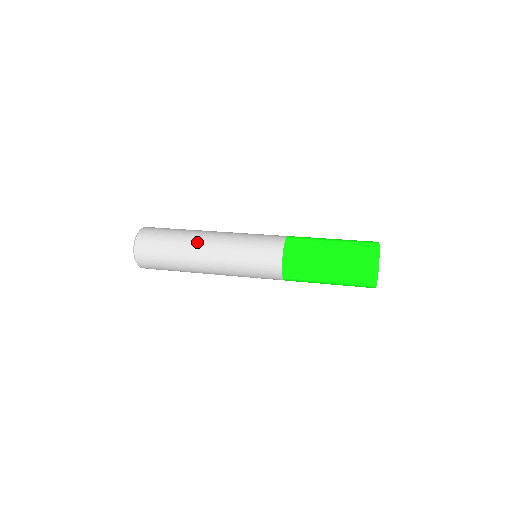
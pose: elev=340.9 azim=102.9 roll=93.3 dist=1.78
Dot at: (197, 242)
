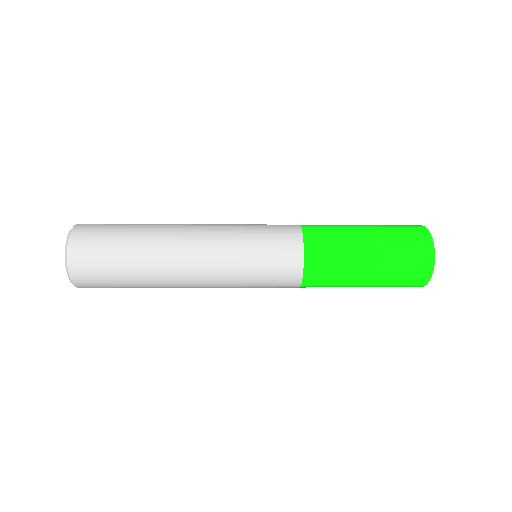
Dot at: (173, 227)
